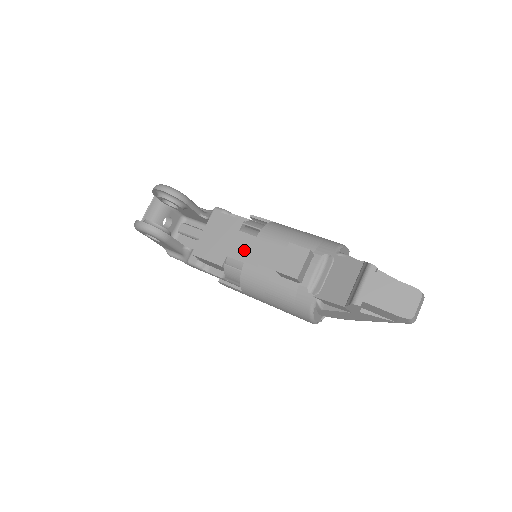
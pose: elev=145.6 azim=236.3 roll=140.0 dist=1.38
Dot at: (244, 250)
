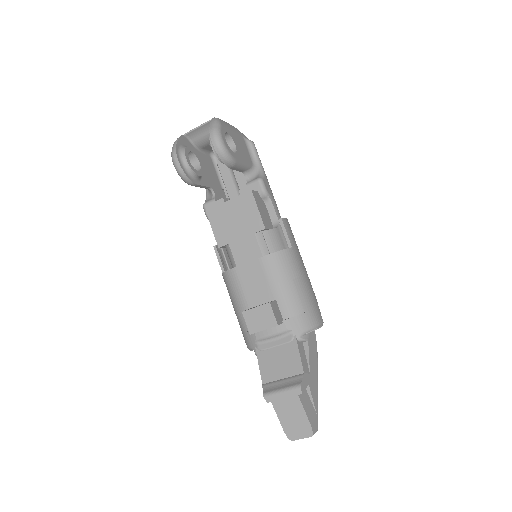
Dot at: (244, 254)
